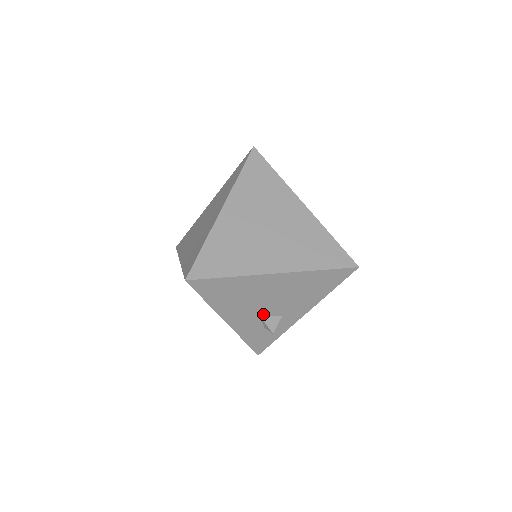
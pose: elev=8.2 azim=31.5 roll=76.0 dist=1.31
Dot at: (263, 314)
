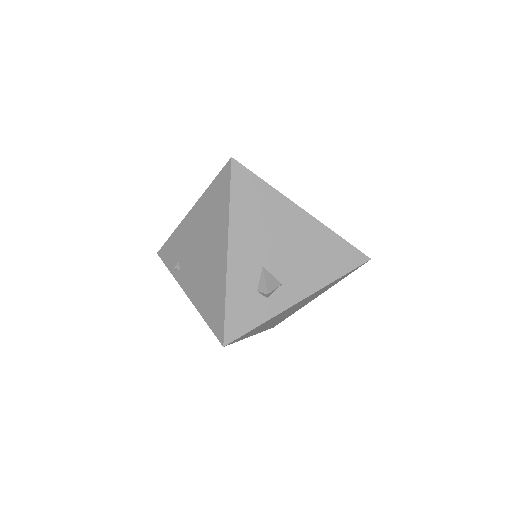
Dot at: (267, 265)
